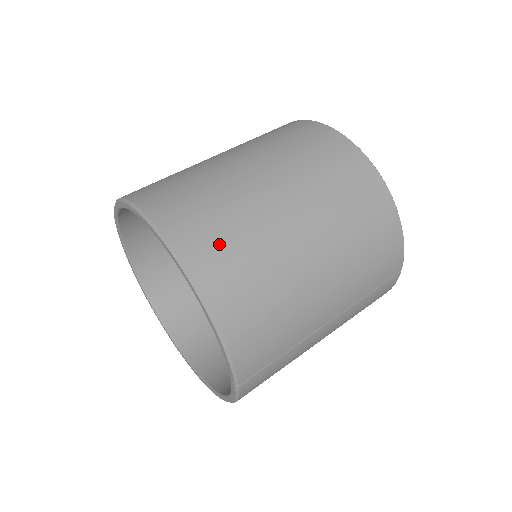
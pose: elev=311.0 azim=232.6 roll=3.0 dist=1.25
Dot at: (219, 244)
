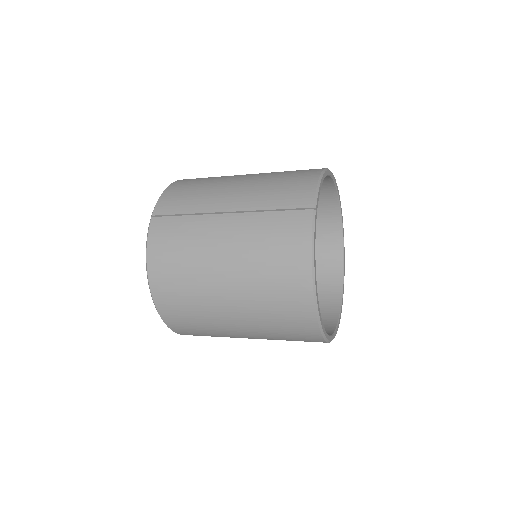
Dot at: occluded
